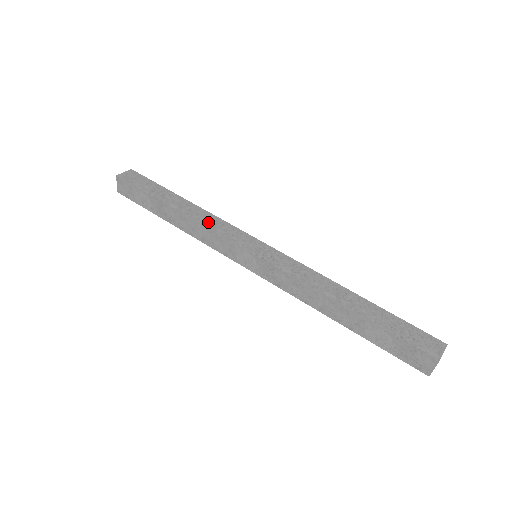
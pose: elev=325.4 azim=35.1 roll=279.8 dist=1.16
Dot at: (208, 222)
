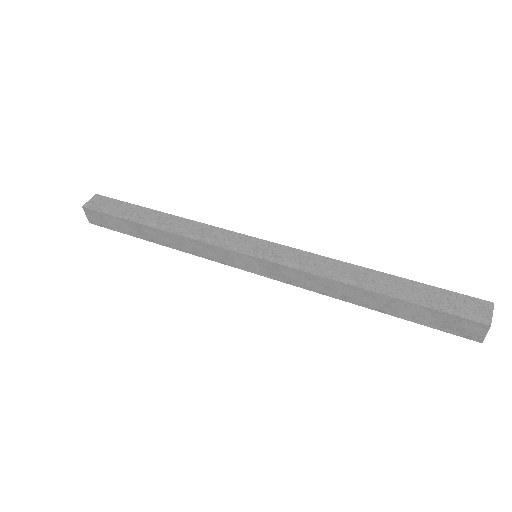
Dot at: (194, 232)
